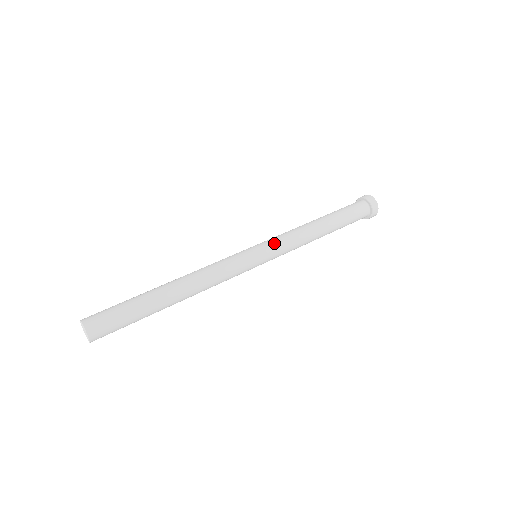
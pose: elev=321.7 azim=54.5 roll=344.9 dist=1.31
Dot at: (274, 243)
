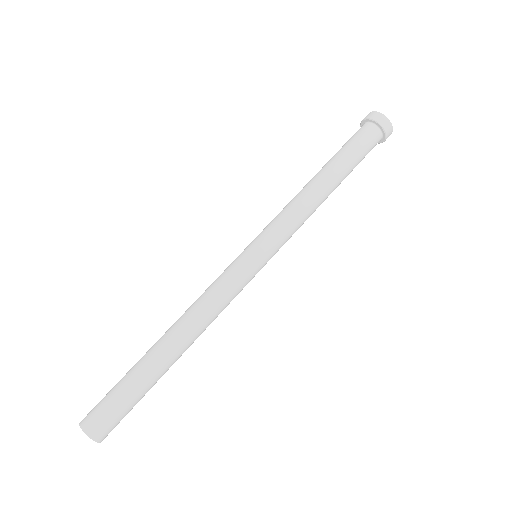
Dot at: (280, 241)
